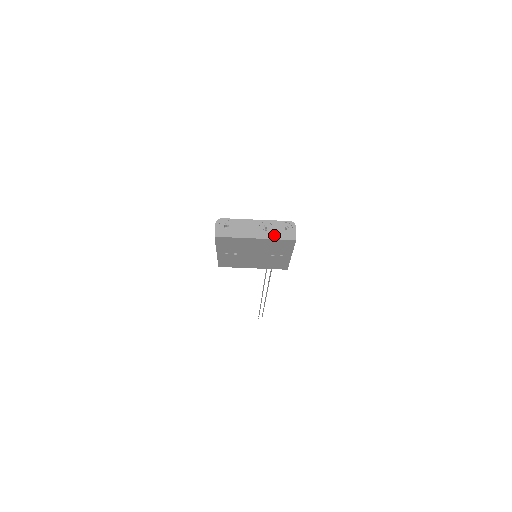
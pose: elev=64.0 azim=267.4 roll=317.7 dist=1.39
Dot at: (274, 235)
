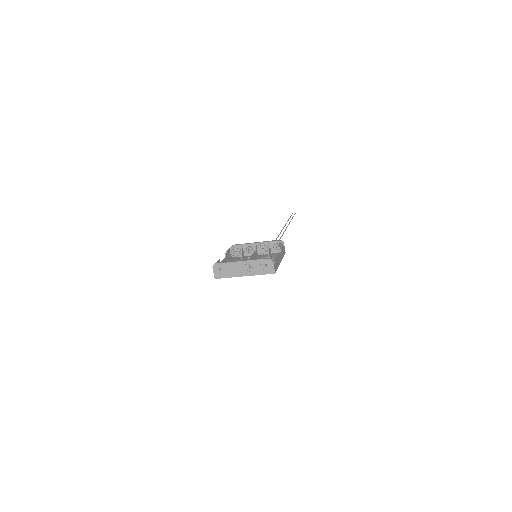
Dot at: (258, 272)
